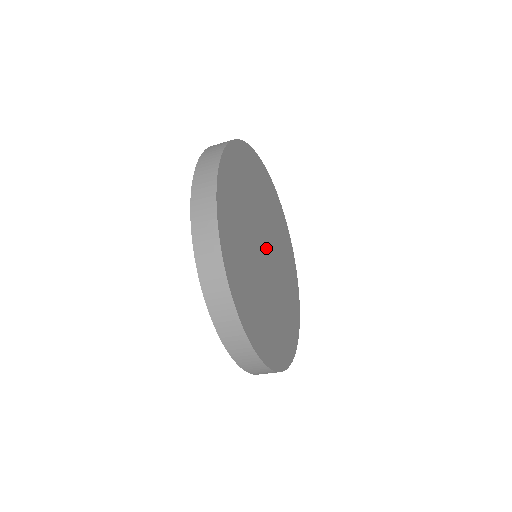
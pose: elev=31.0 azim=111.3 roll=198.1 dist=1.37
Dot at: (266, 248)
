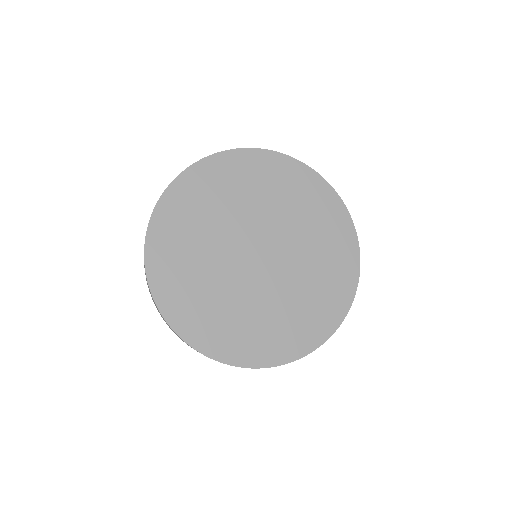
Dot at: (262, 250)
